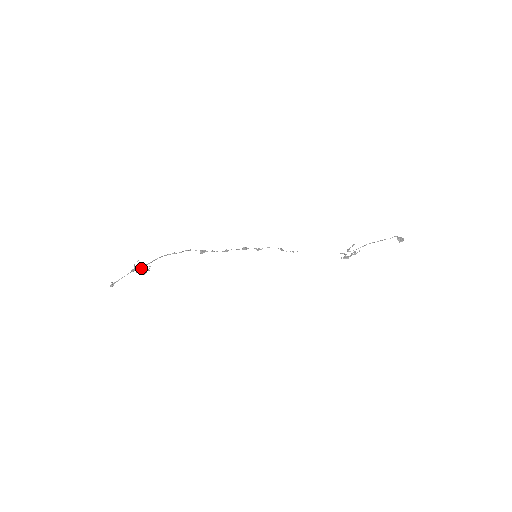
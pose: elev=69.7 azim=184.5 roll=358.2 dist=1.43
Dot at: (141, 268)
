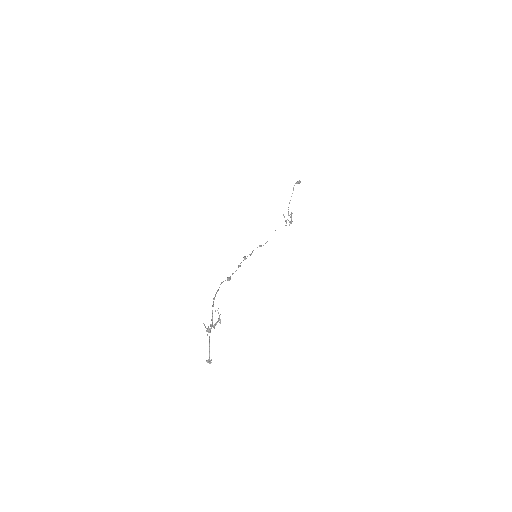
Dot at: (212, 324)
